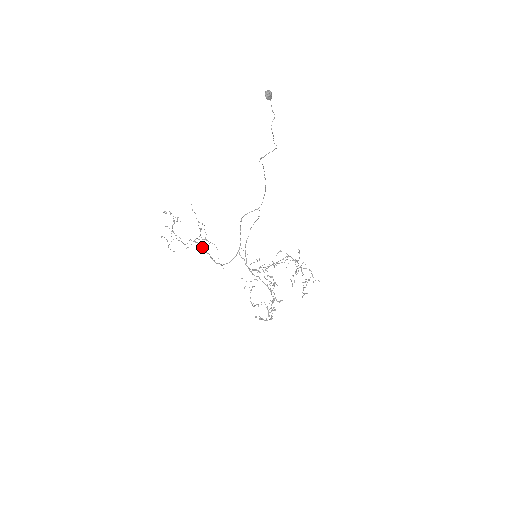
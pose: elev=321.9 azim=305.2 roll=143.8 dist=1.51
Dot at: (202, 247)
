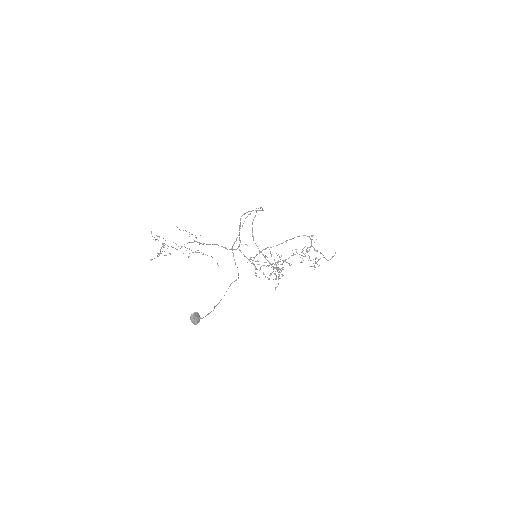
Dot at: (200, 243)
